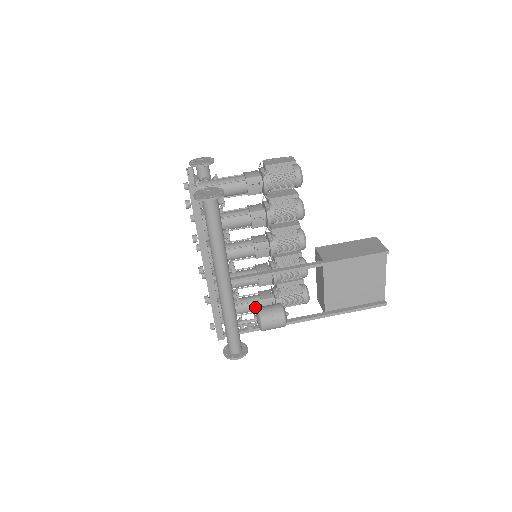
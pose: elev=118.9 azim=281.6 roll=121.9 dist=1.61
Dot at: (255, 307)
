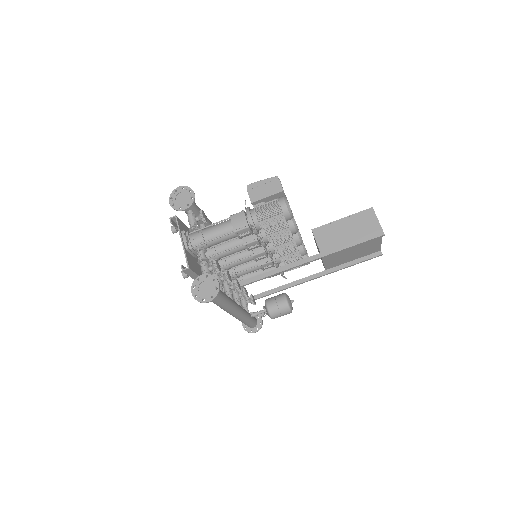
Dot at: occluded
